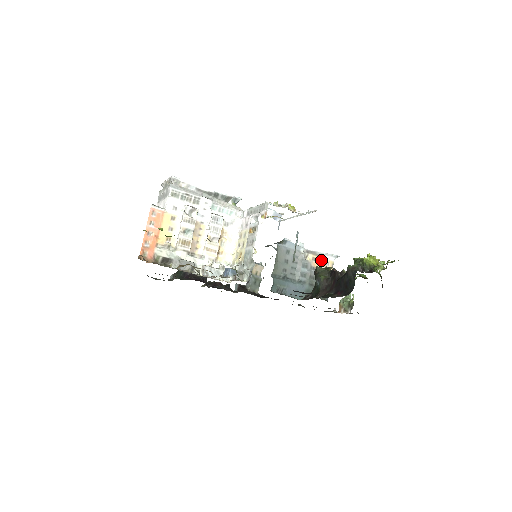
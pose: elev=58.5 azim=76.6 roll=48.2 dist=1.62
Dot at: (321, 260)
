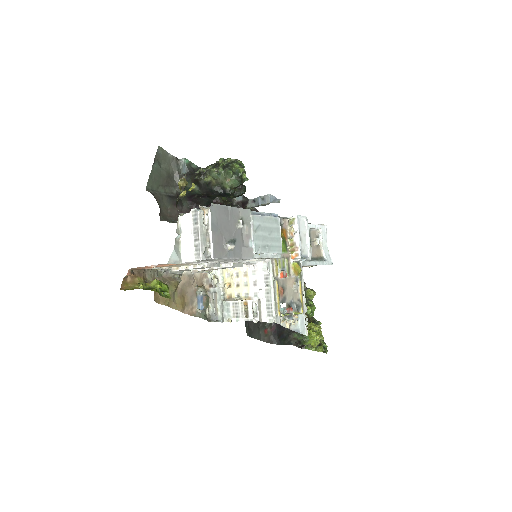
Dot at: occluded
